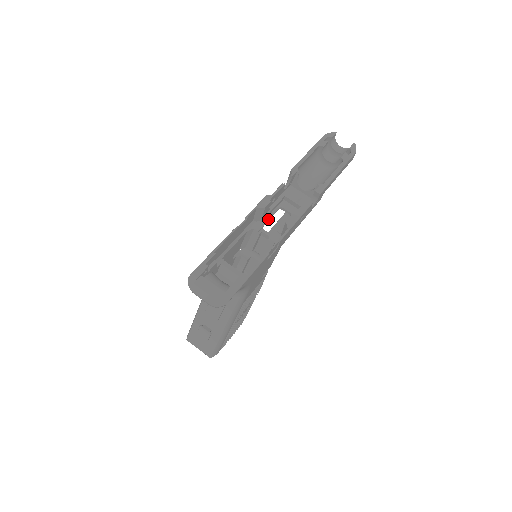
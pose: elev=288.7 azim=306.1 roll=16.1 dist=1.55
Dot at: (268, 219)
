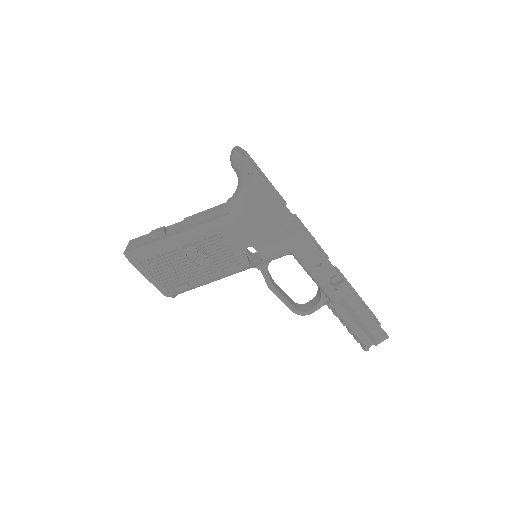
Dot at: occluded
